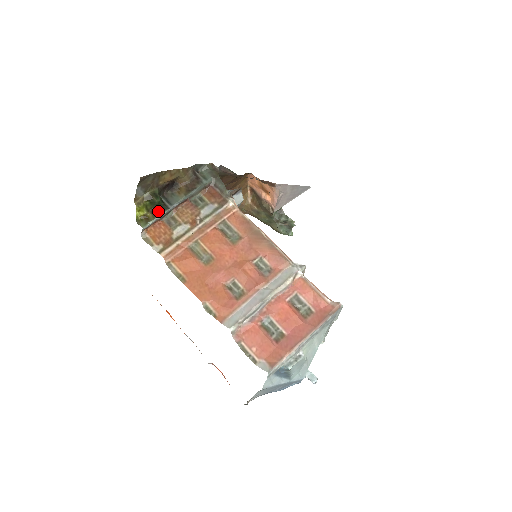
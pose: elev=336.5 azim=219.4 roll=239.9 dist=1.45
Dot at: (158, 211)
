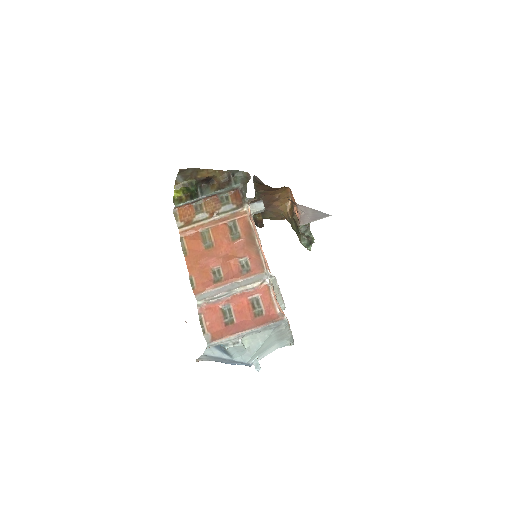
Dot at: (191, 197)
